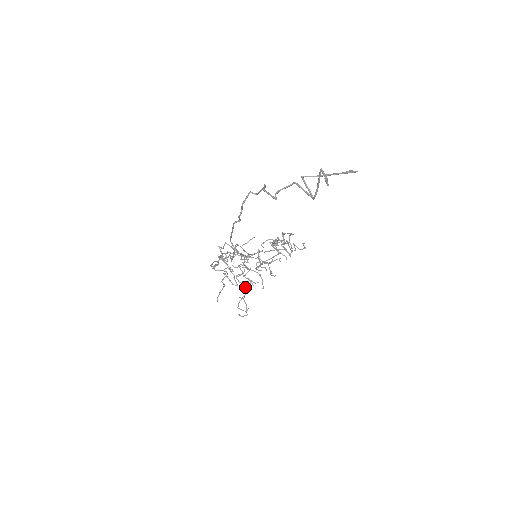
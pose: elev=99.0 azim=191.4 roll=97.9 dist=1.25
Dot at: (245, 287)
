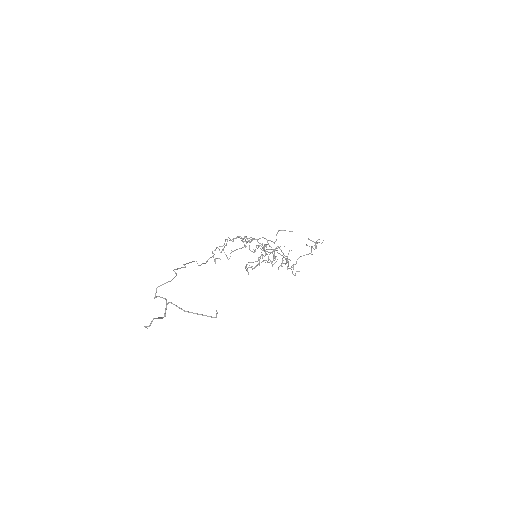
Dot at: occluded
